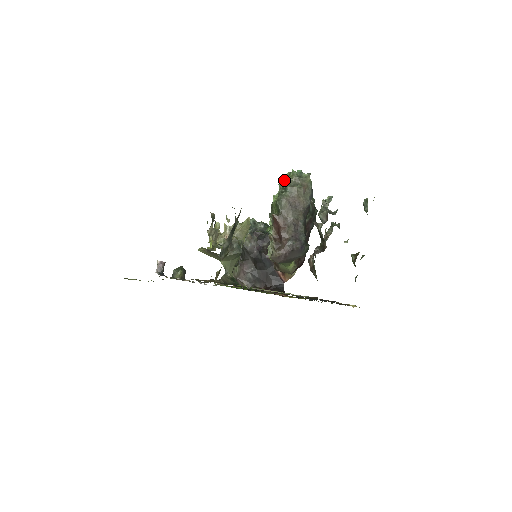
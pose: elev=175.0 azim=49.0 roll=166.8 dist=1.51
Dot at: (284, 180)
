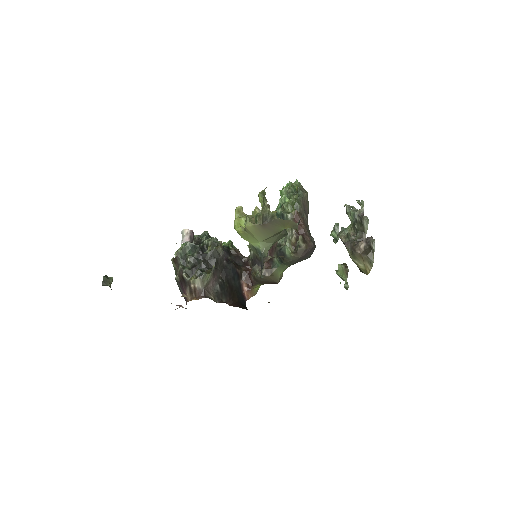
Dot at: (292, 186)
